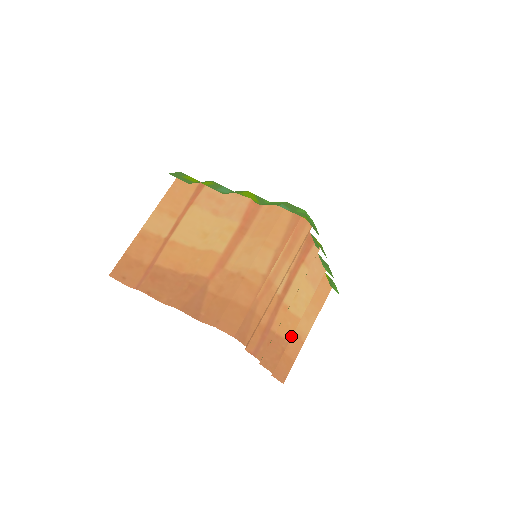
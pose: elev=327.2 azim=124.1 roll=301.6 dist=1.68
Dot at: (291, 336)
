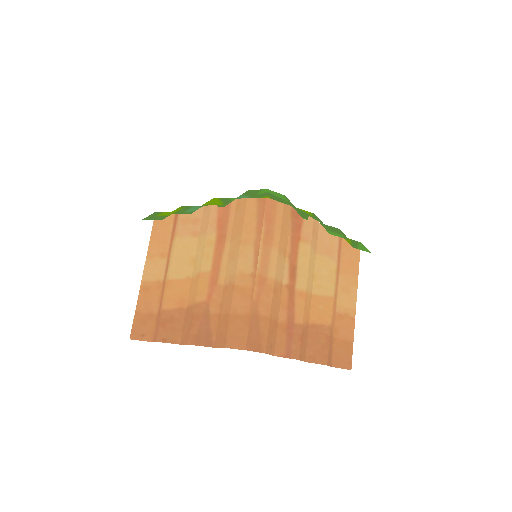
Dot at: (330, 319)
